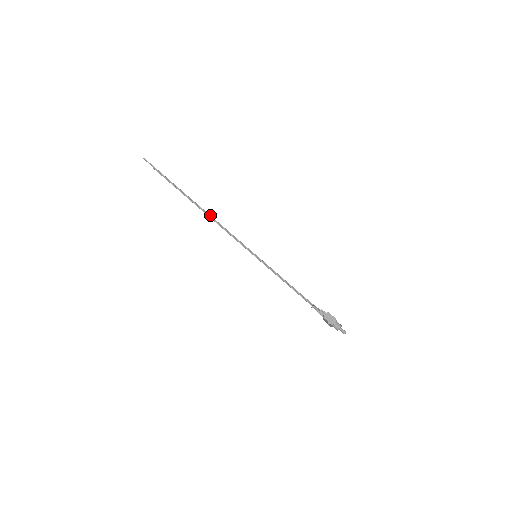
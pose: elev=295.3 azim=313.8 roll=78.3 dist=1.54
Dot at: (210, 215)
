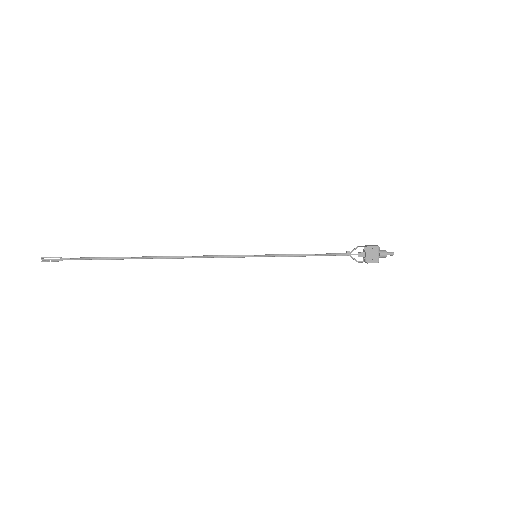
Dot at: (174, 256)
